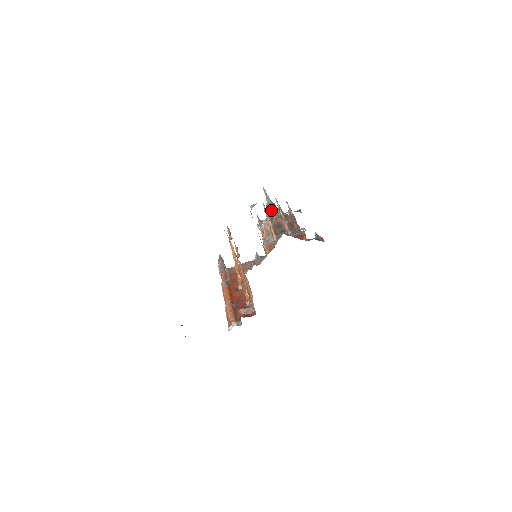
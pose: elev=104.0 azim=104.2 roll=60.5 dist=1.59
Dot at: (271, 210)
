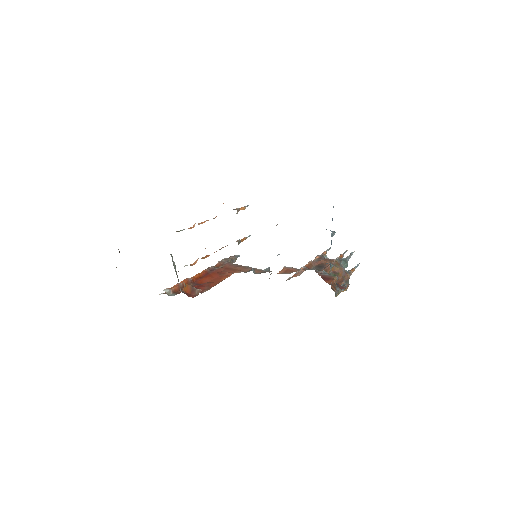
Dot at: occluded
